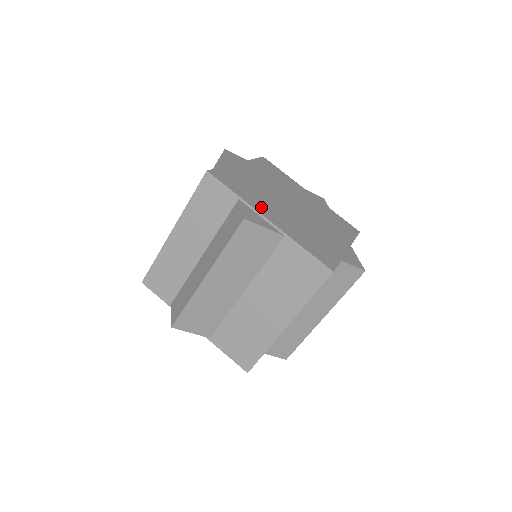
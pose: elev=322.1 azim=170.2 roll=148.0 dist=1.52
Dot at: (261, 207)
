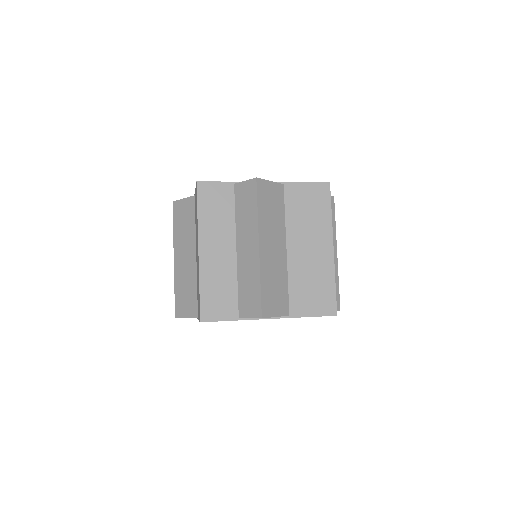
Dot at: occluded
